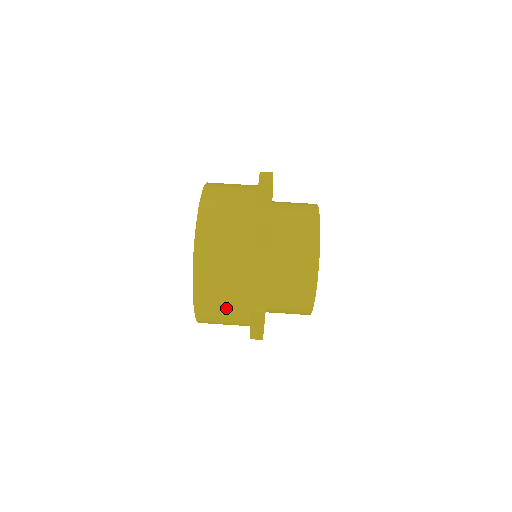
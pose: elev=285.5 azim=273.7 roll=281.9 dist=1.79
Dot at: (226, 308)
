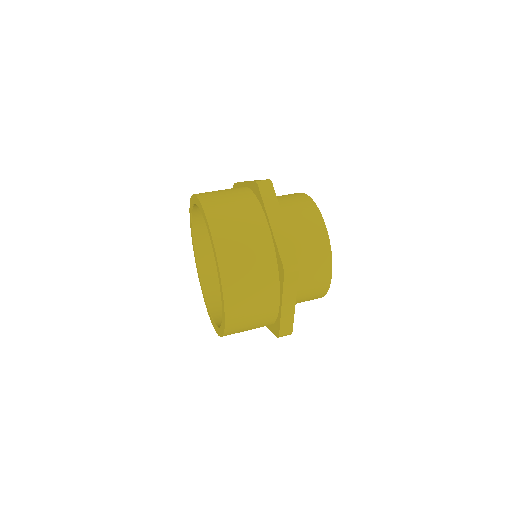
Dot at: (238, 209)
